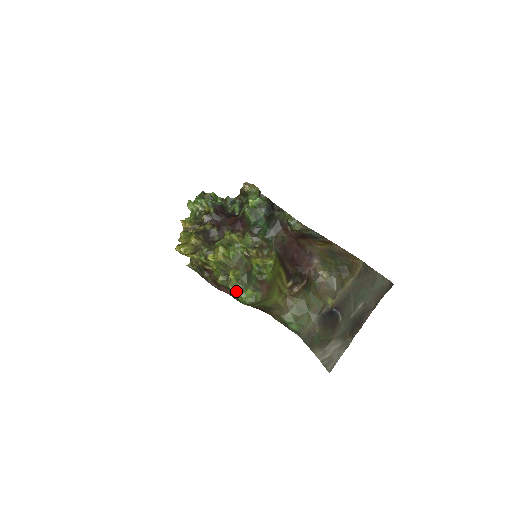
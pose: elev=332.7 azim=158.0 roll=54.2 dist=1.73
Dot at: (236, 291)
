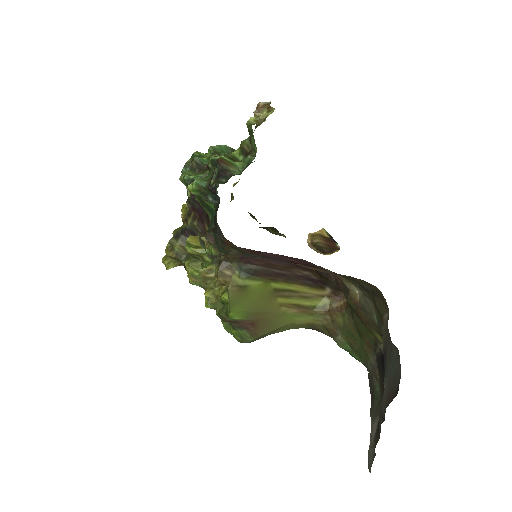
Dot at: occluded
